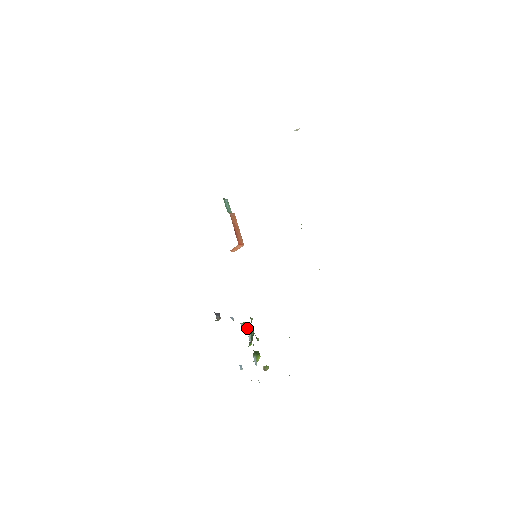
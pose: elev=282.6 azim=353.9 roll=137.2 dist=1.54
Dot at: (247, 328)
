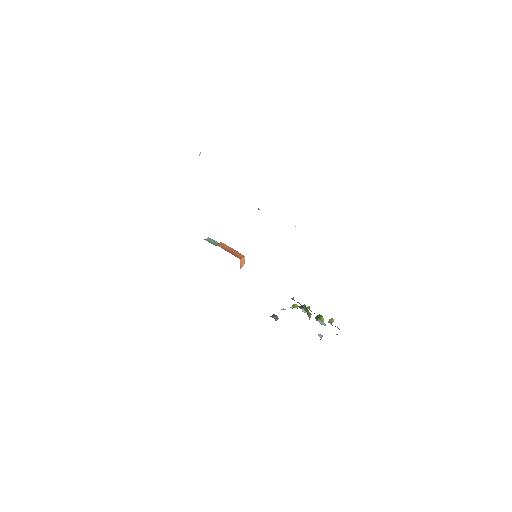
Dot at: occluded
